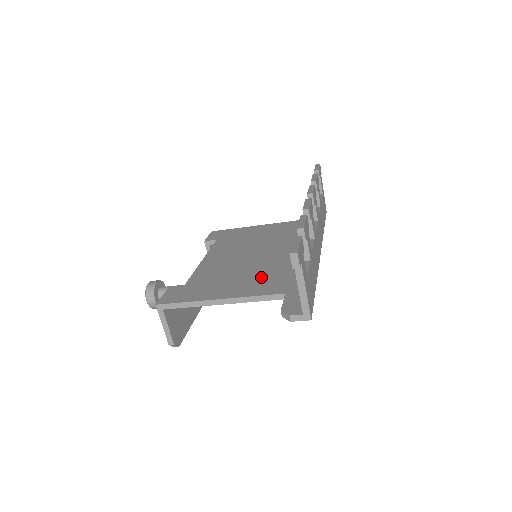
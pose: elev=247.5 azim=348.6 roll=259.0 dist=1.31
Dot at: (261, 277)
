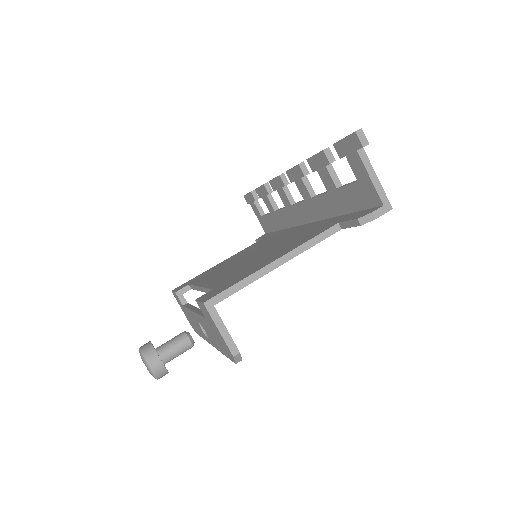
Dot at: (292, 242)
